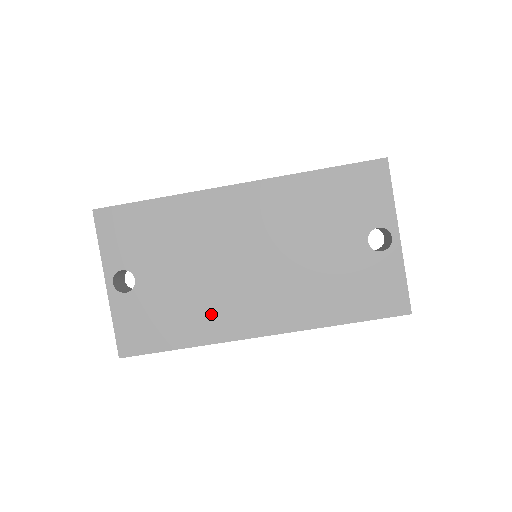
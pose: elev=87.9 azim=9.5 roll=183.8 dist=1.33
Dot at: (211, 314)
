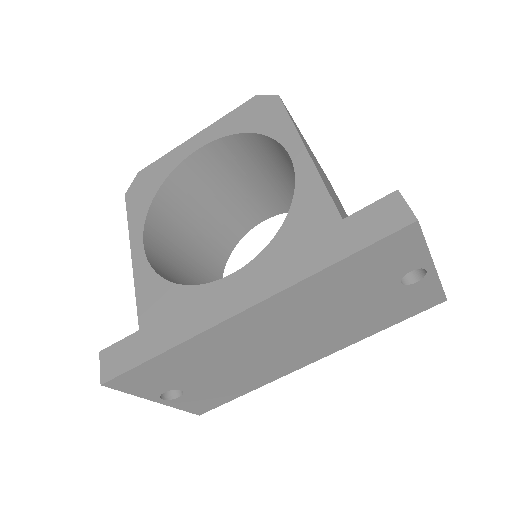
Dot at: (263, 373)
